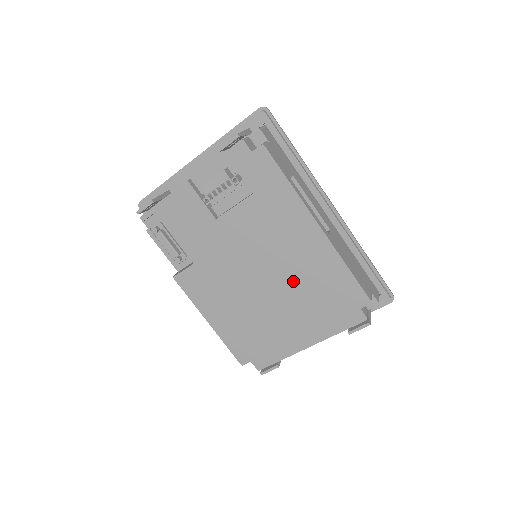
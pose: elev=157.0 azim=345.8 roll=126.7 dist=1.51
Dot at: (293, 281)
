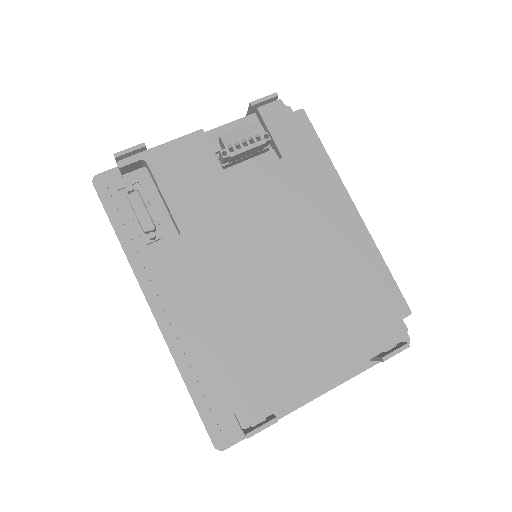
Dot at: (317, 276)
